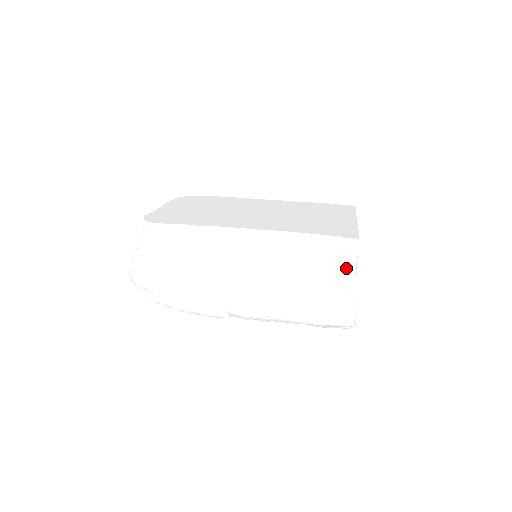
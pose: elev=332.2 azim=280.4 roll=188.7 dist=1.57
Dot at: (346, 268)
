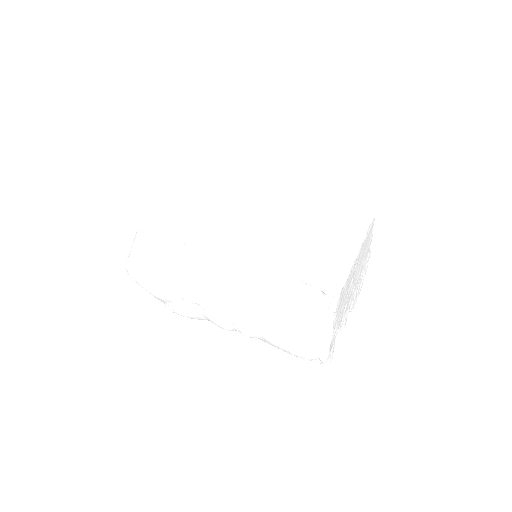
Dot at: (322, 319)
